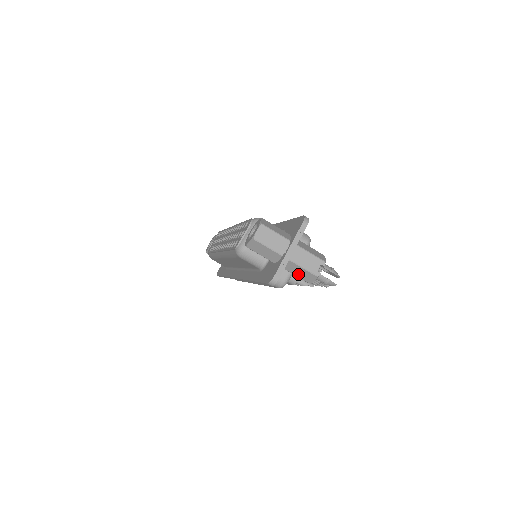
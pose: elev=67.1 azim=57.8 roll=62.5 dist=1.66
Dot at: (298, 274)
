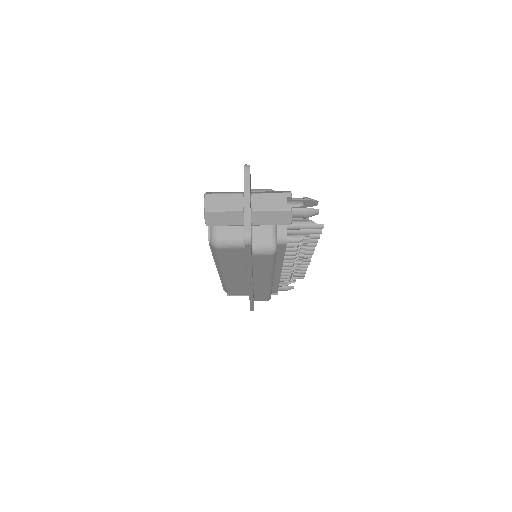
Dot at: (272, 221)
